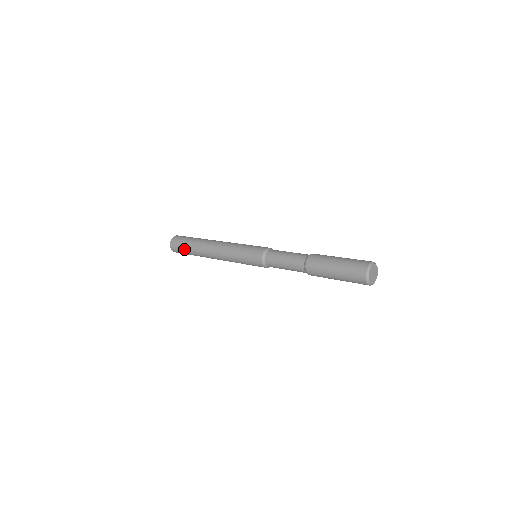
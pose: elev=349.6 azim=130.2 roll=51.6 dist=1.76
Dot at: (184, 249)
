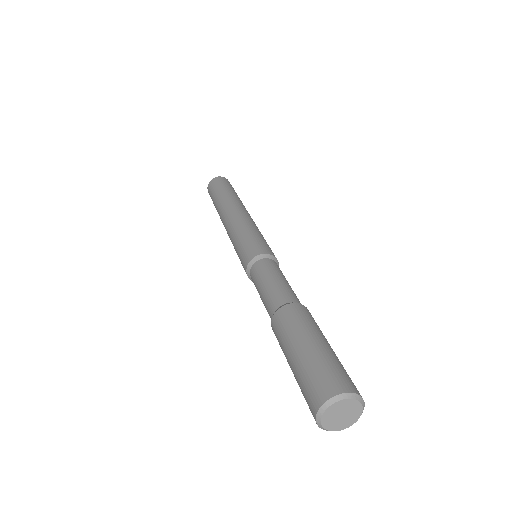
Dot at: (213, 203)
